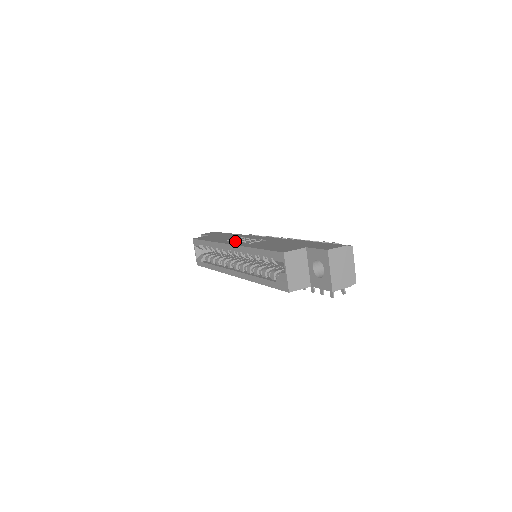
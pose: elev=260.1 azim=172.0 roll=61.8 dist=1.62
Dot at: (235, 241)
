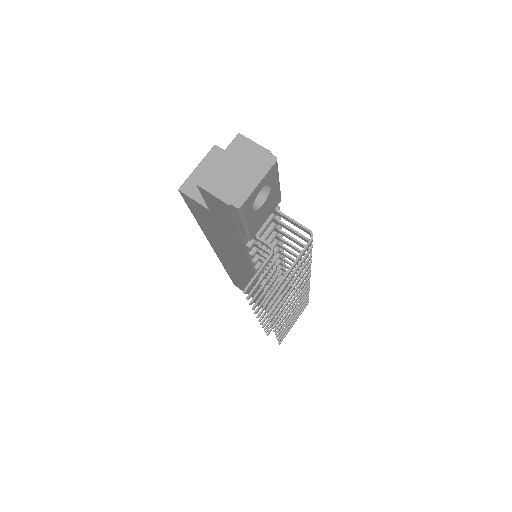
Dot at: occluded
